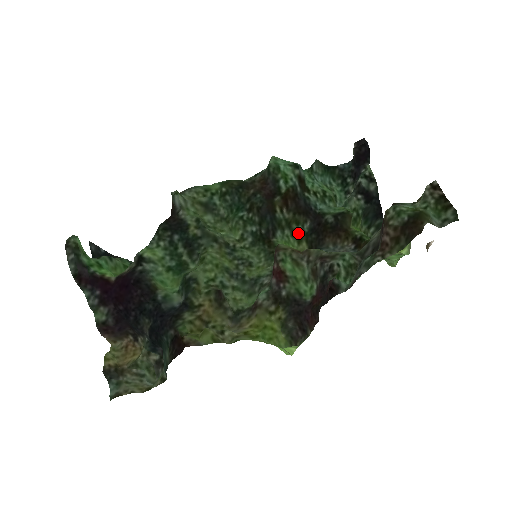
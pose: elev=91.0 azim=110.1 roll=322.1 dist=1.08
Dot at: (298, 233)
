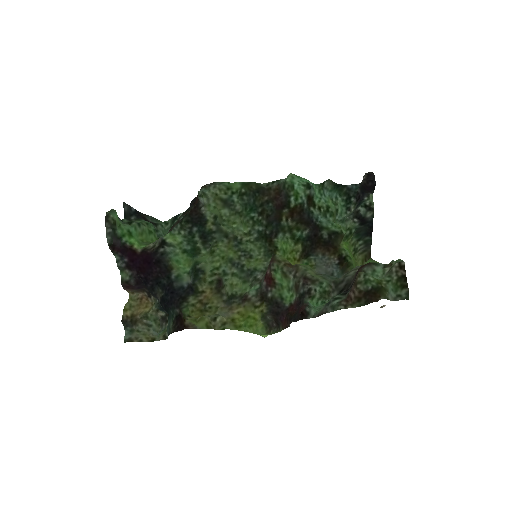
Dot at: (297, 237)
